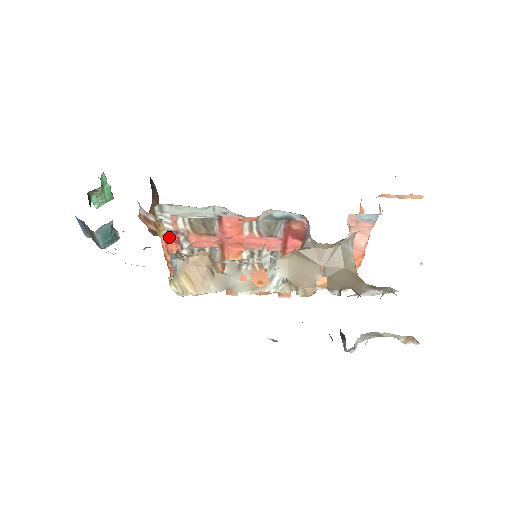
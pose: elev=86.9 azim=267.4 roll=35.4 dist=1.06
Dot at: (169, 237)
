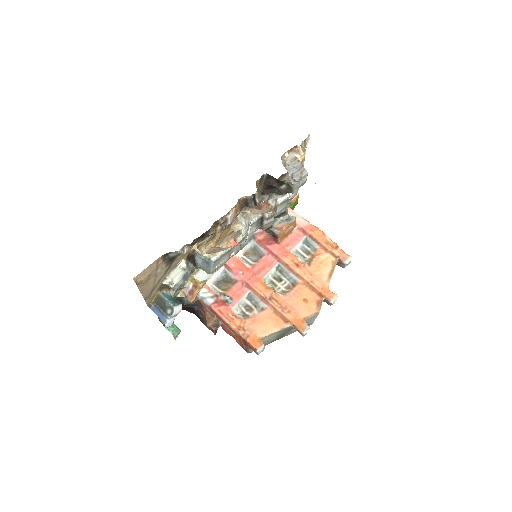
Dot at: (205, 282)
